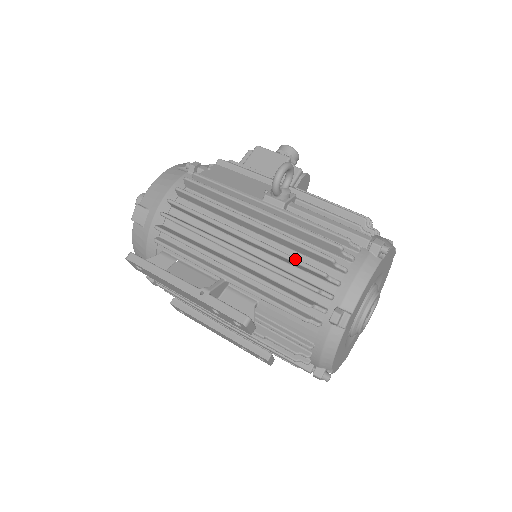
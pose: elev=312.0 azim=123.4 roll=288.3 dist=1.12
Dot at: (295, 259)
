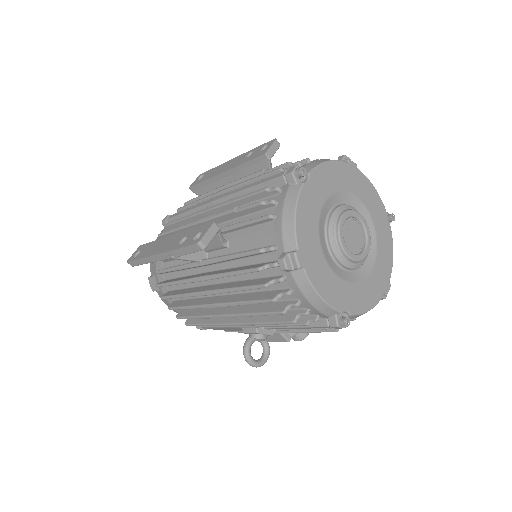
Dot at: occluded
